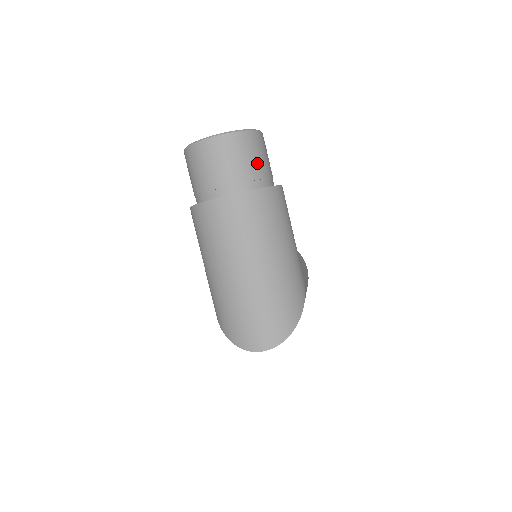
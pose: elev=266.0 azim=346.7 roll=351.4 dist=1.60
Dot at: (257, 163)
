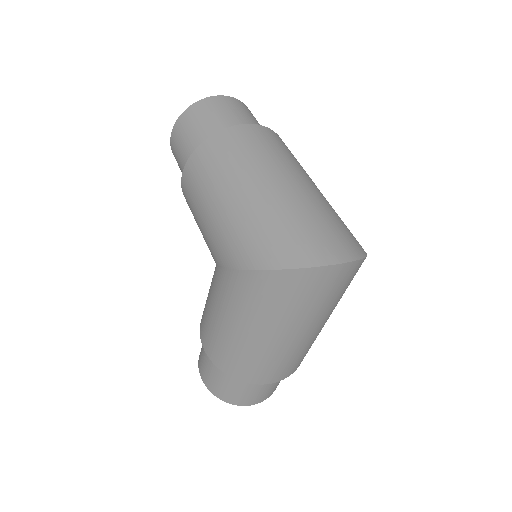
Dot at: occluded
